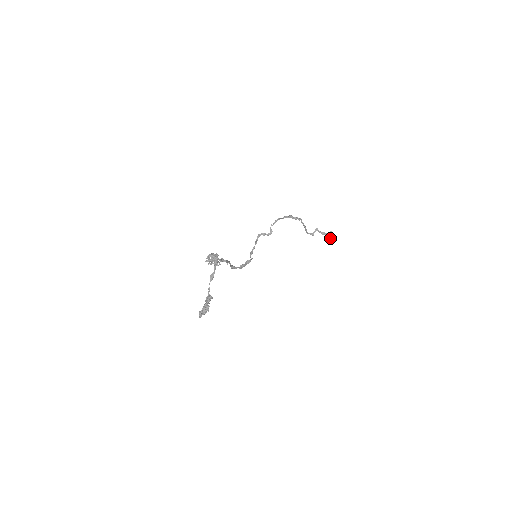
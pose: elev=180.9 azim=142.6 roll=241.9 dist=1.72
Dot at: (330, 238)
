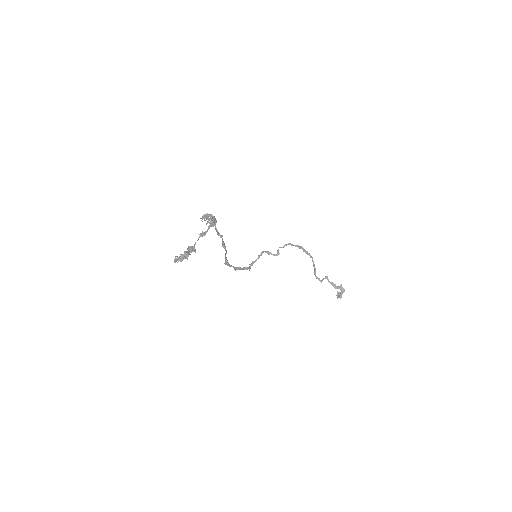
Dot at: (339, 294)
